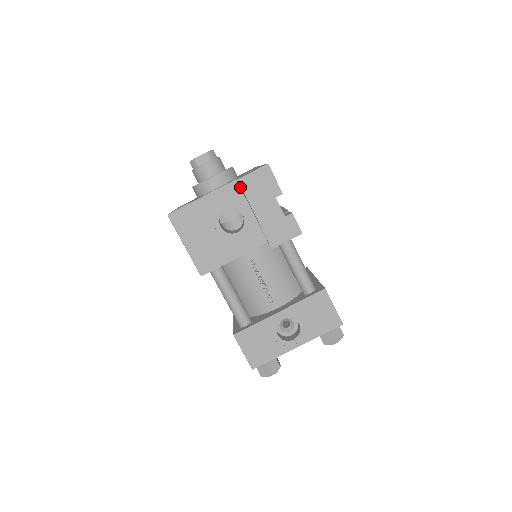
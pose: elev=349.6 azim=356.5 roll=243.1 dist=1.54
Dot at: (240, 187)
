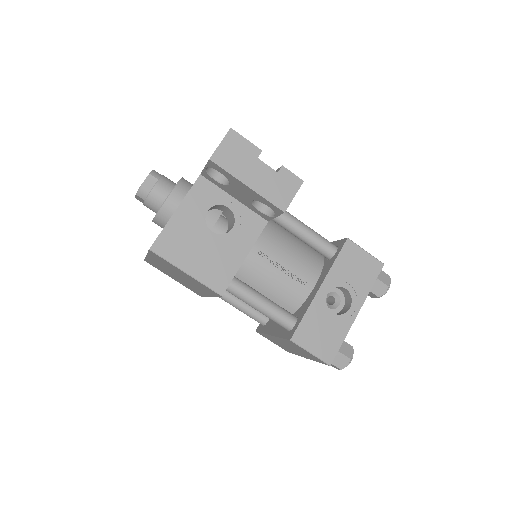
Dot at: (210, 178)
